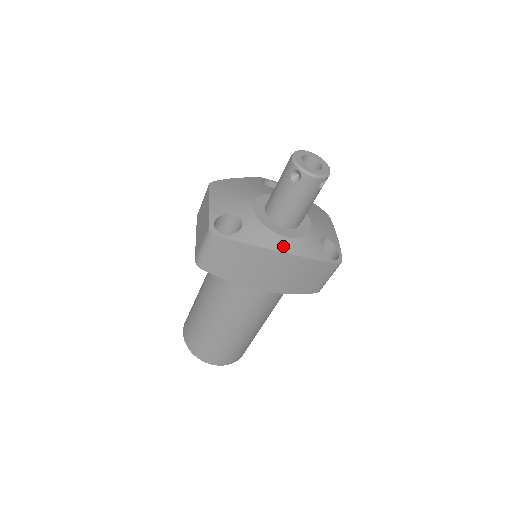
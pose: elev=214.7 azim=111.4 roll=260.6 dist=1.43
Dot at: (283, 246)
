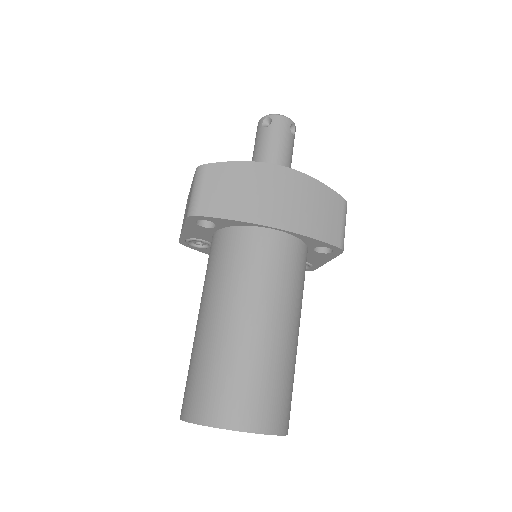
Dot at: occluded
